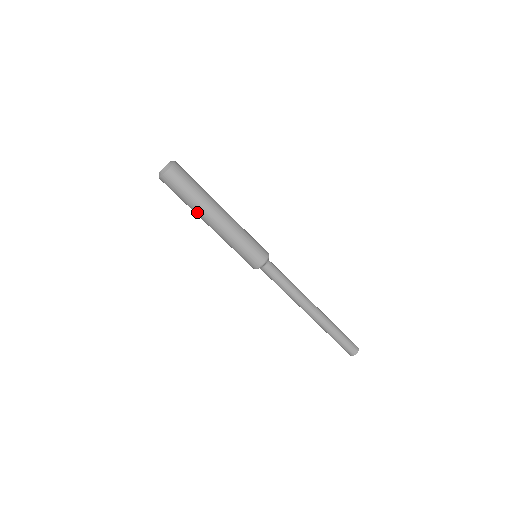
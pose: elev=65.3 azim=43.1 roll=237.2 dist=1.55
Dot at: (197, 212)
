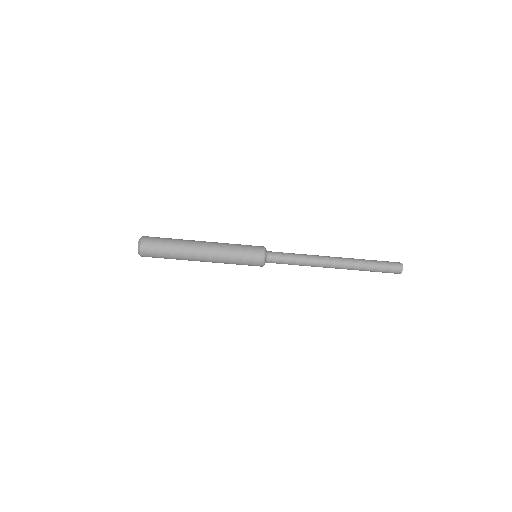
Dot at: occluded
